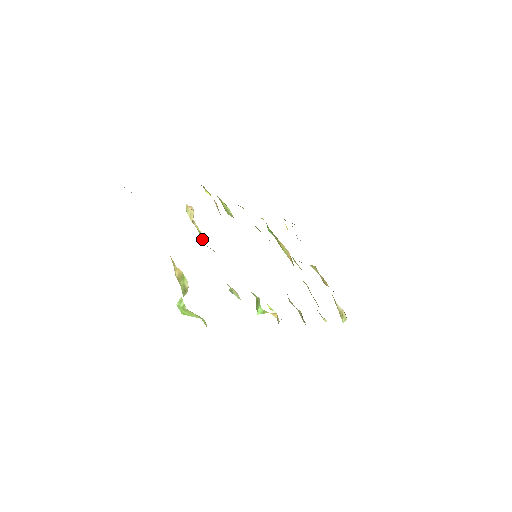
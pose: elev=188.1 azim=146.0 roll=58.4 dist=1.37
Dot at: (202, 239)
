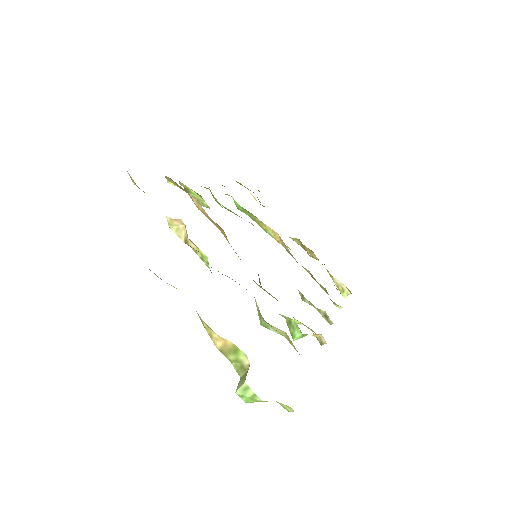
Dot at: (208, 264)
